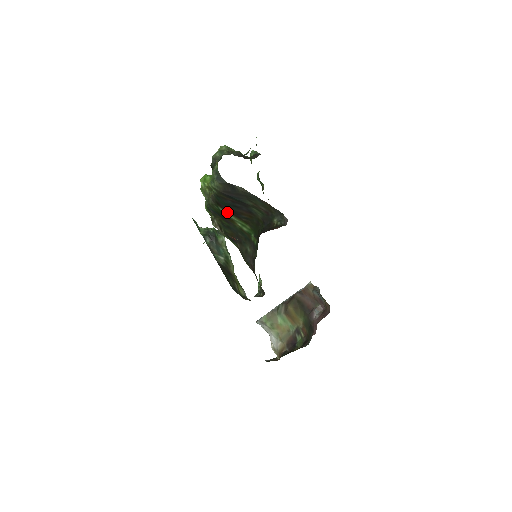
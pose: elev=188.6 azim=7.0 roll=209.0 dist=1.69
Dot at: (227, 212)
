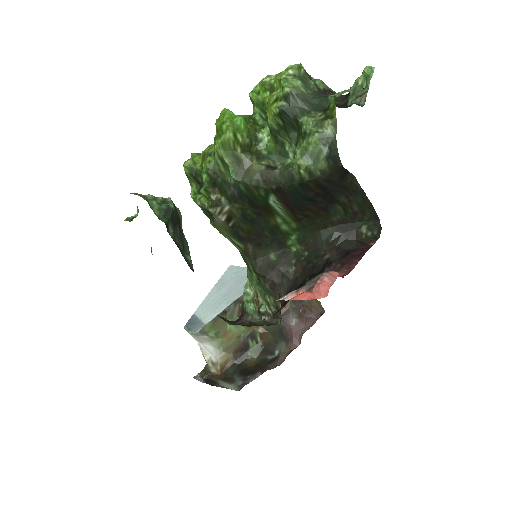
Dot at: (280, 204)
